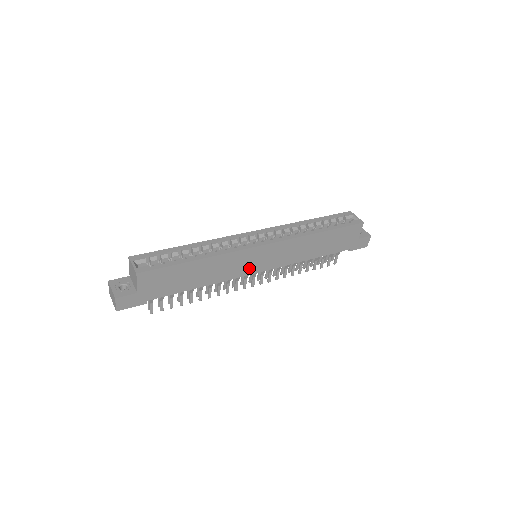
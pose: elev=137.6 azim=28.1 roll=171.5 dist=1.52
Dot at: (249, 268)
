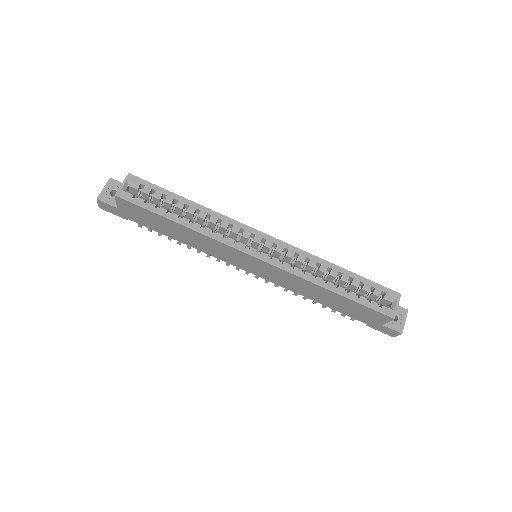
Dot at: (236, 262)
